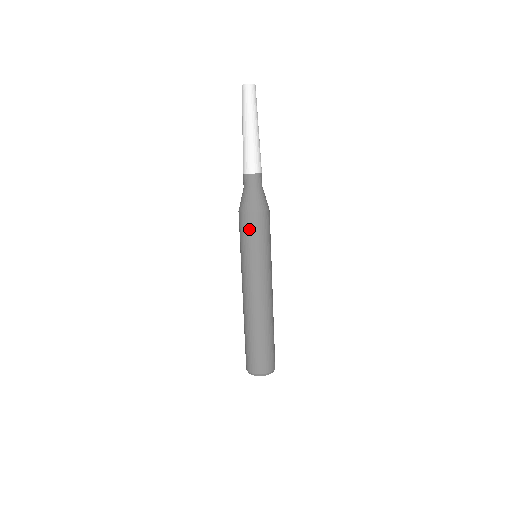
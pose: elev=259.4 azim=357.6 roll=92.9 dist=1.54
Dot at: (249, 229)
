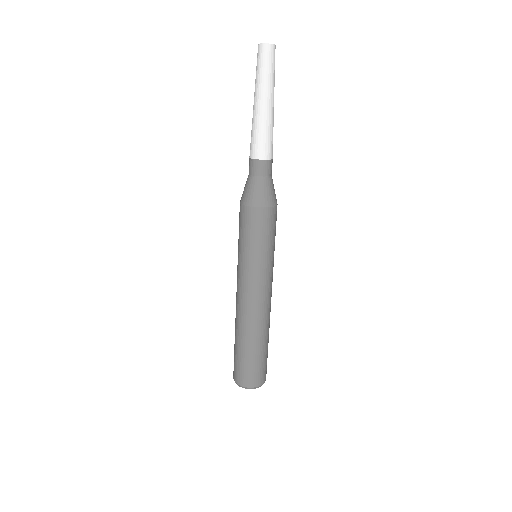
Dot at: (256, 227)
